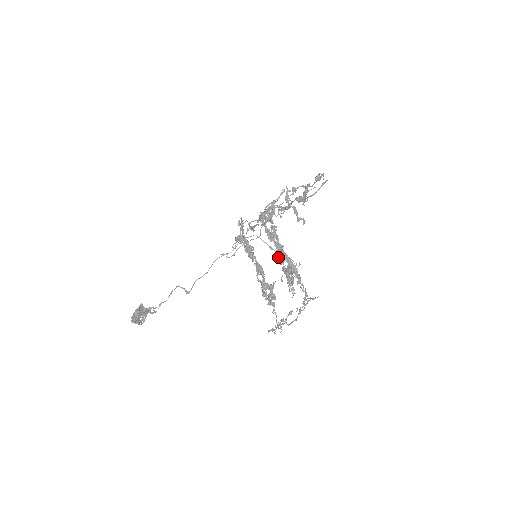
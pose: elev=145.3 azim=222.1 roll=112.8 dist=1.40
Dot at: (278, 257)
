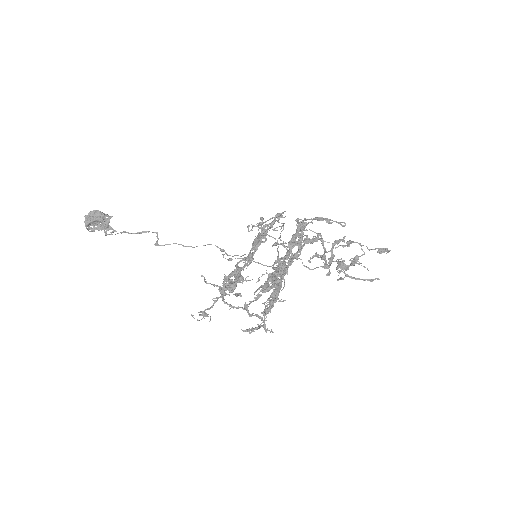
Dot at: (279, 261)
